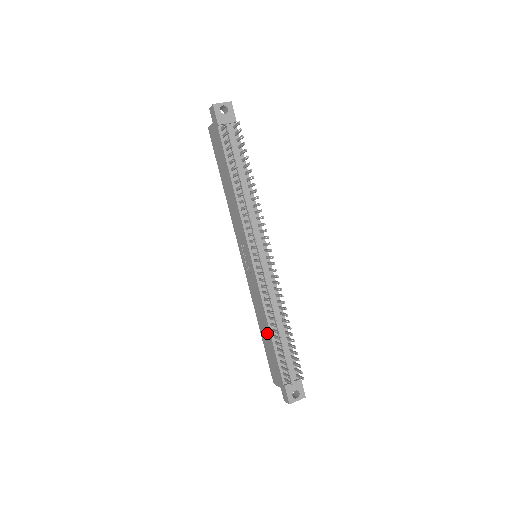
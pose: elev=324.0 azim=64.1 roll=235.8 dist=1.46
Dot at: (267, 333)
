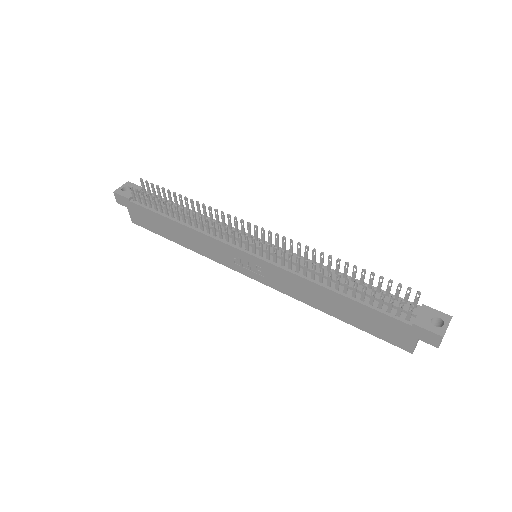
Dot at: (338, 301)
